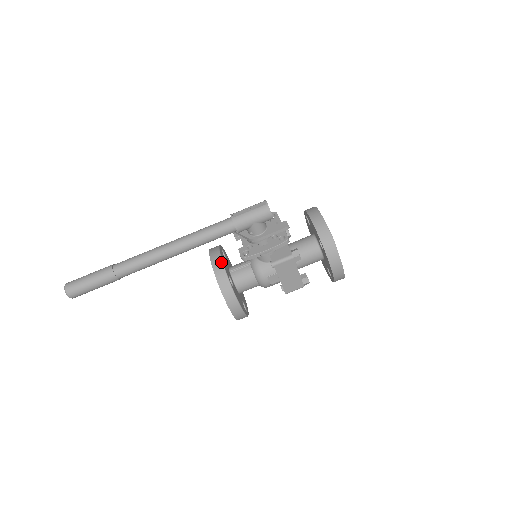
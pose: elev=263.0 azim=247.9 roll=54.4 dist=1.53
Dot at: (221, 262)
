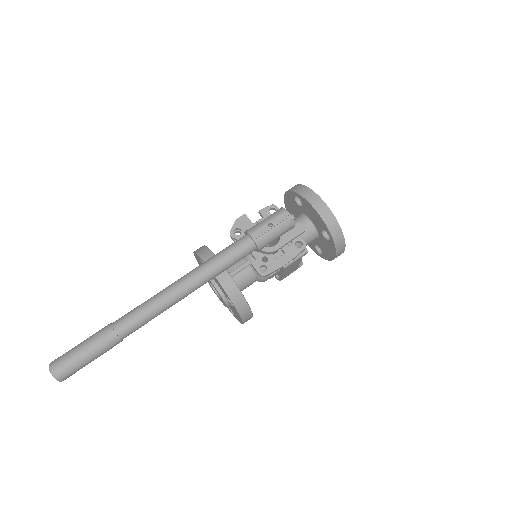
Dot at: (232, 280)
